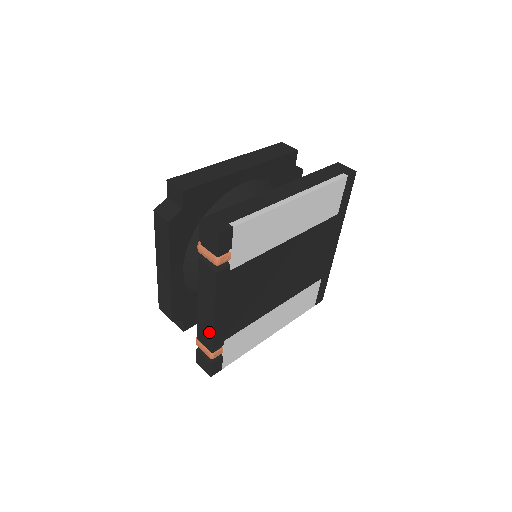
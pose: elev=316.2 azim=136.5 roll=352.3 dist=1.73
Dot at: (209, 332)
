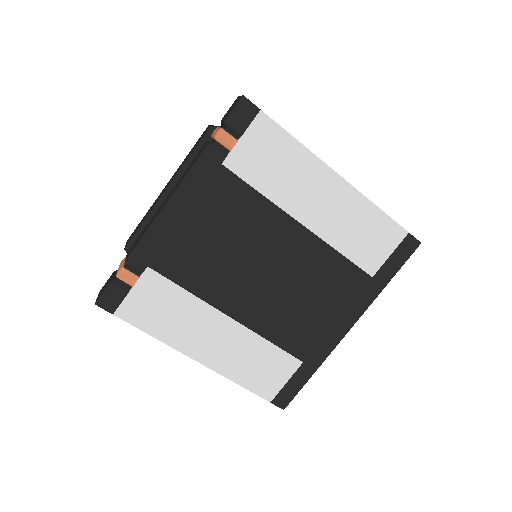
Dot at: (144, 232)
